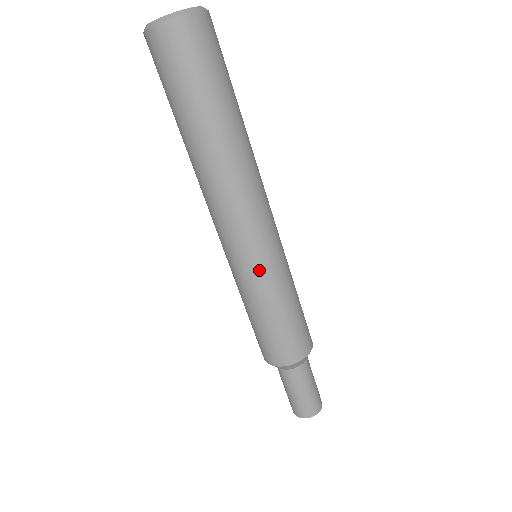
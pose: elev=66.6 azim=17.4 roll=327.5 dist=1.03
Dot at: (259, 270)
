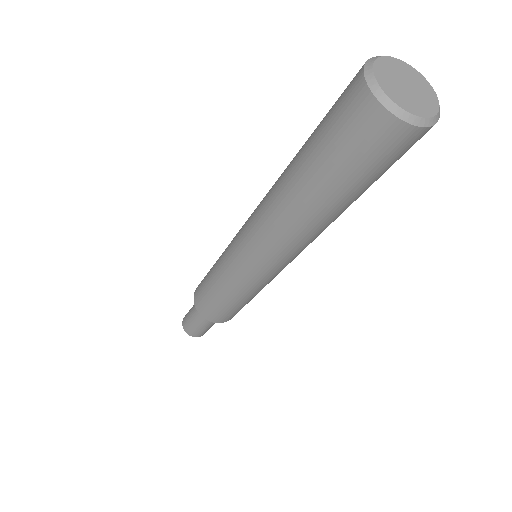
Dot at: (251, 282)
